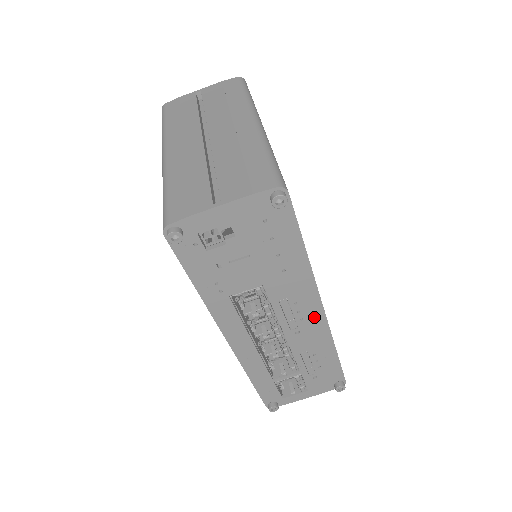
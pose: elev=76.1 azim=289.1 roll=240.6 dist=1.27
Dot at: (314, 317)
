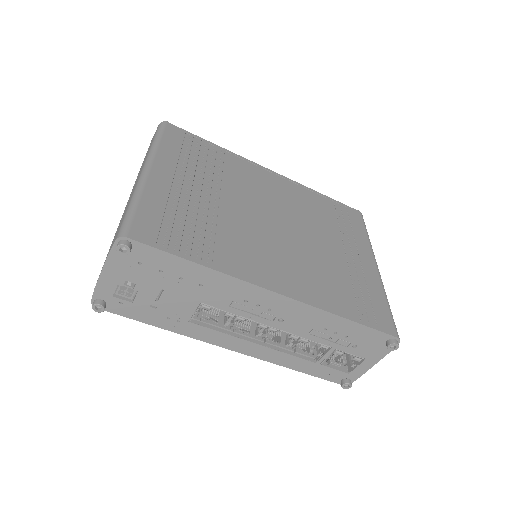
Dot at: (278, 303)
